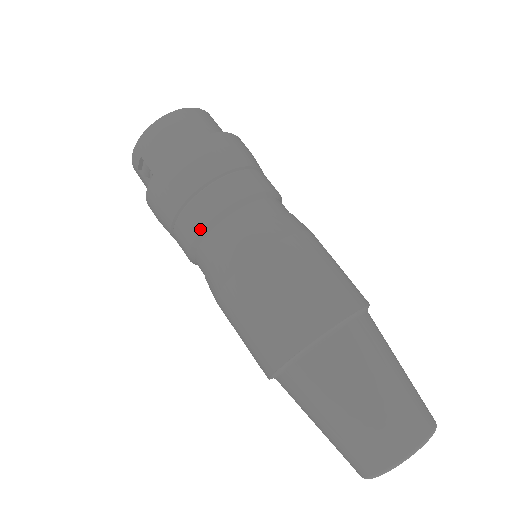
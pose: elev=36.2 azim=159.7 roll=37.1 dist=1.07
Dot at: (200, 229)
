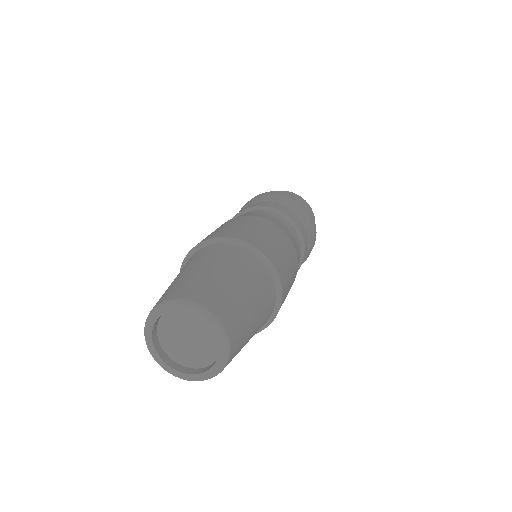
Dot at: (248, 208)
